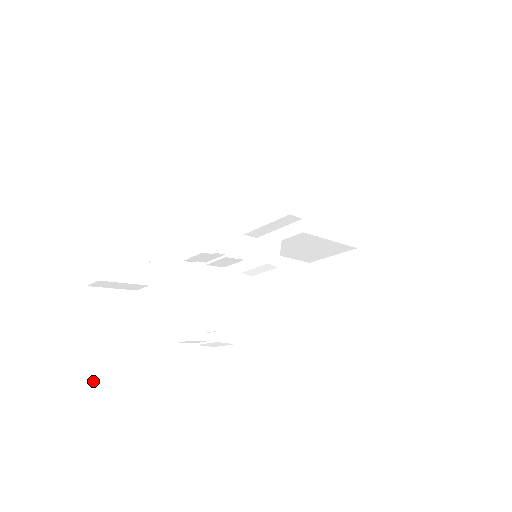
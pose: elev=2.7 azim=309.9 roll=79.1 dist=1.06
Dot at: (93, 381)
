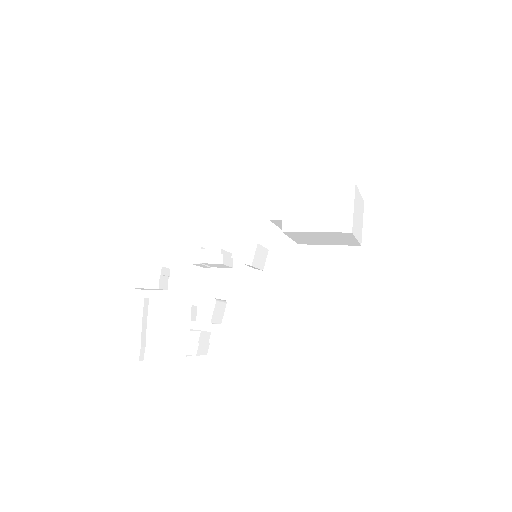
Dot at: (130, 339)
